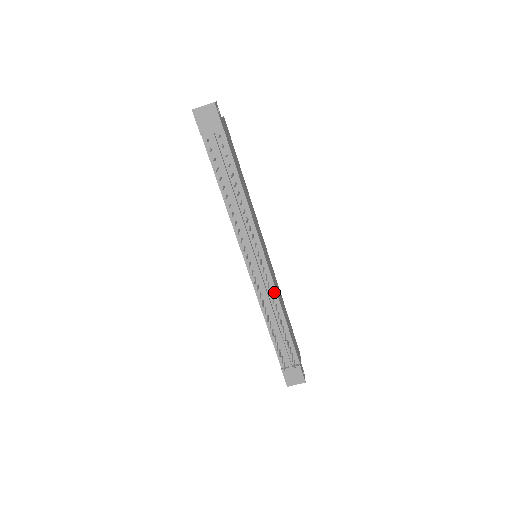
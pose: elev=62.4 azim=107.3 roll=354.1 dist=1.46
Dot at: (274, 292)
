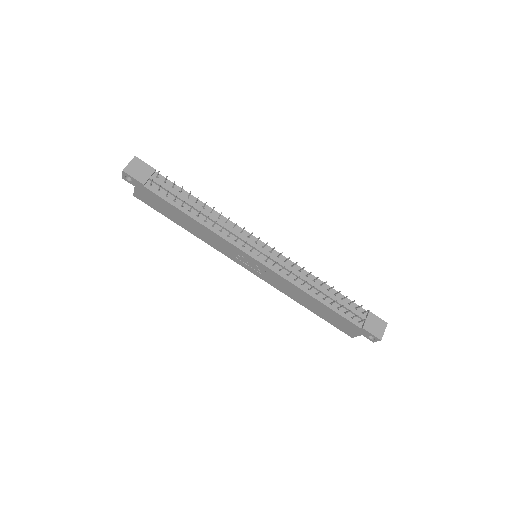
Dot at: (295, 266)
